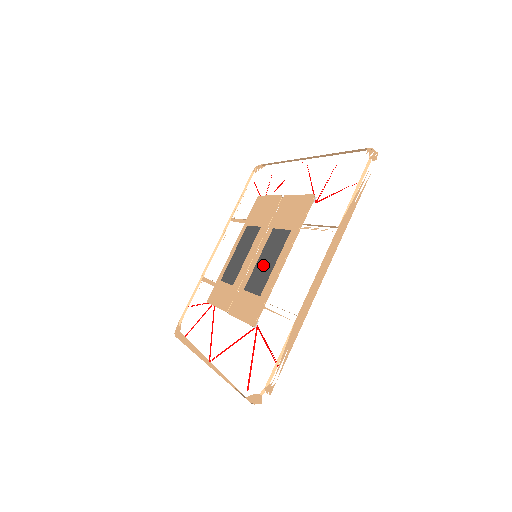
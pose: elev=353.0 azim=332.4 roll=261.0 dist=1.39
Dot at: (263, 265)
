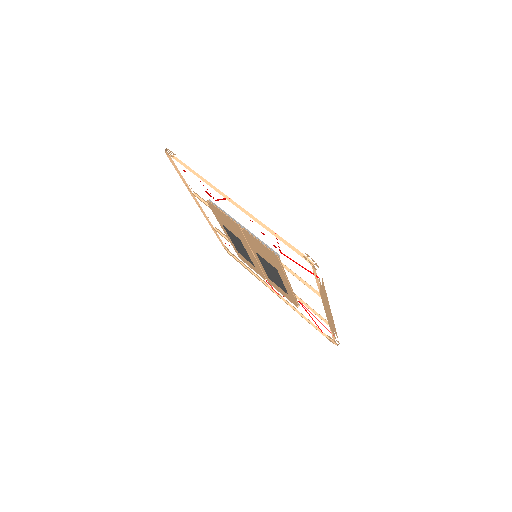
Dot at: (272, 275)
